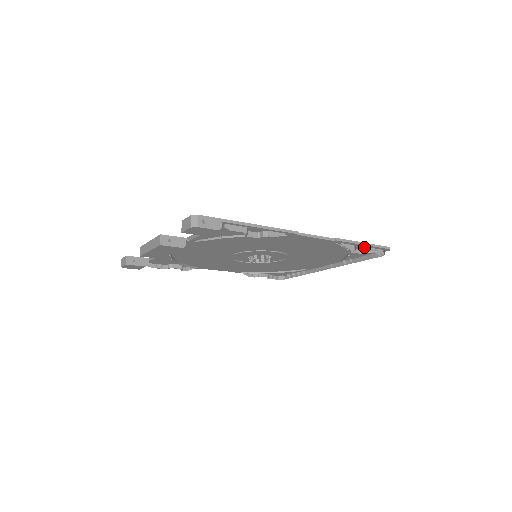
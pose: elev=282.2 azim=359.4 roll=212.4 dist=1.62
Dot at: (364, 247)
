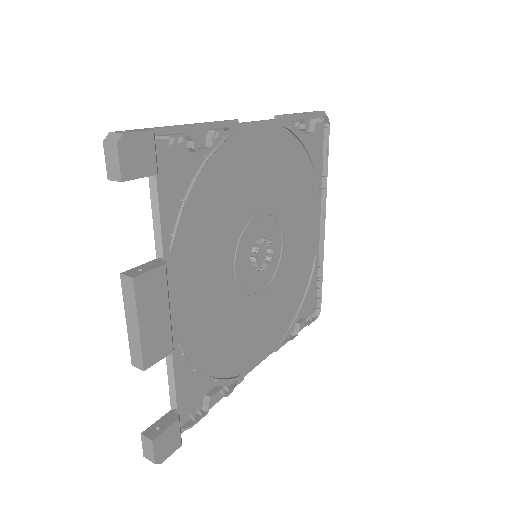
Dot at: (306, 122)
